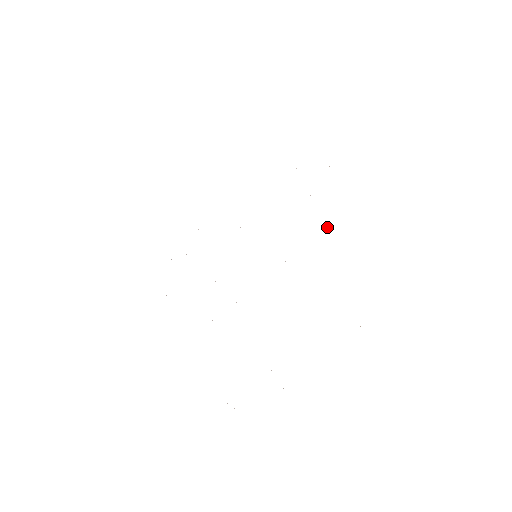
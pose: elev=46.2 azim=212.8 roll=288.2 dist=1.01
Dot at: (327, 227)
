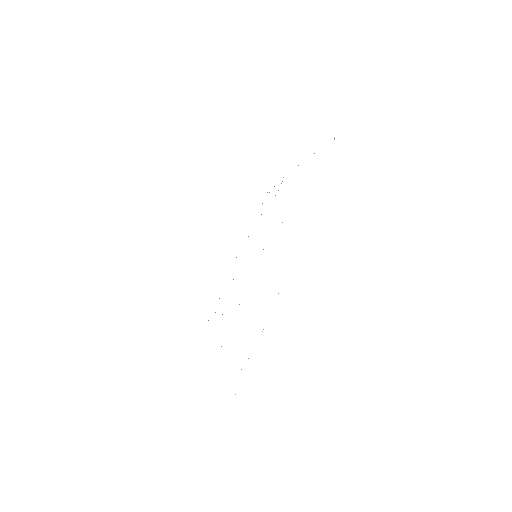
Dot at: occluded
